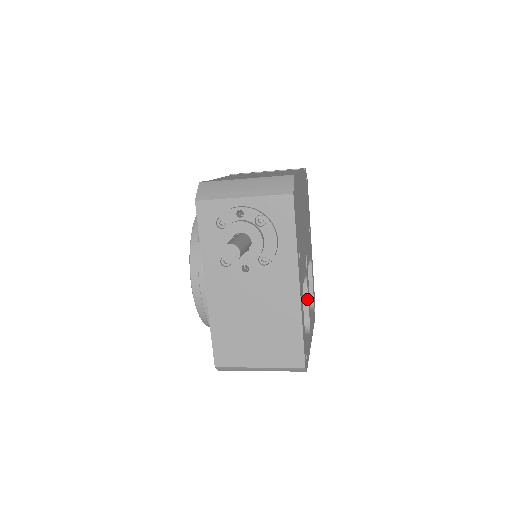
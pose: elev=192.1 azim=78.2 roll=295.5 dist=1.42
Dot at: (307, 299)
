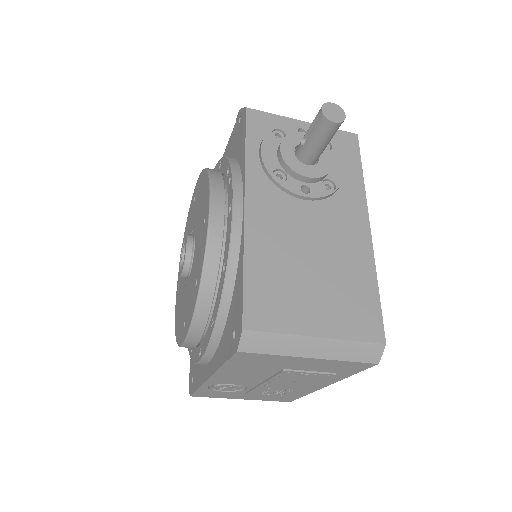
Dot at: occluded
